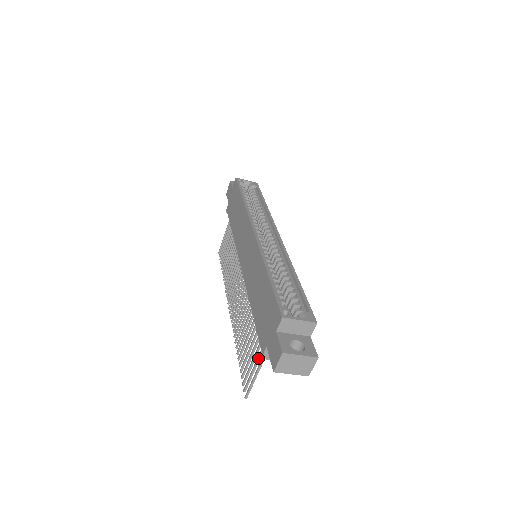
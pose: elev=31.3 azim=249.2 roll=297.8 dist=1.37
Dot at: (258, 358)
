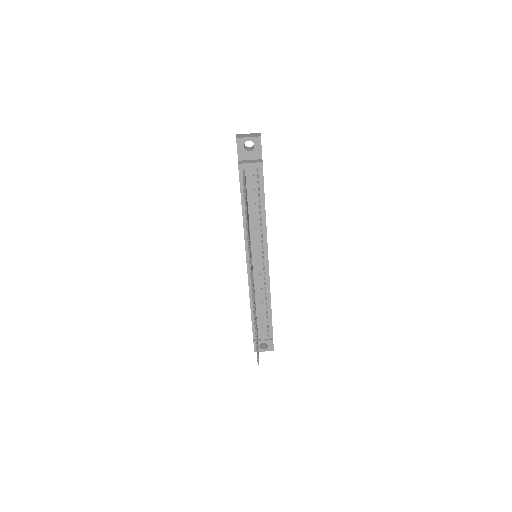
Dot at: occluded
